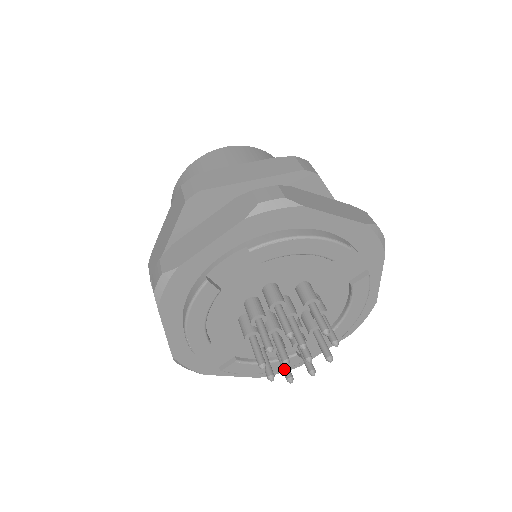
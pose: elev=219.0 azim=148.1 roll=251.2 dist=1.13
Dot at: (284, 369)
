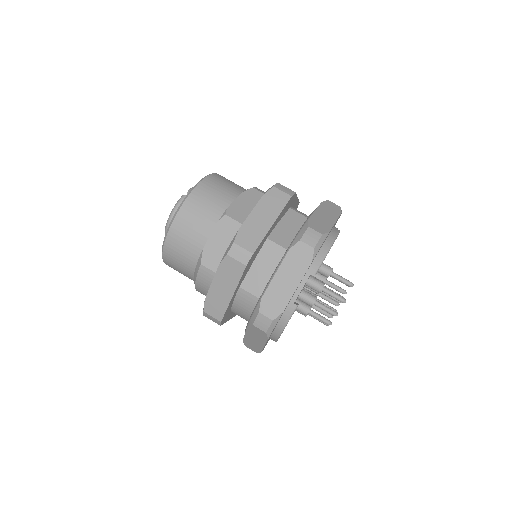
Dot at: (324, 313)
